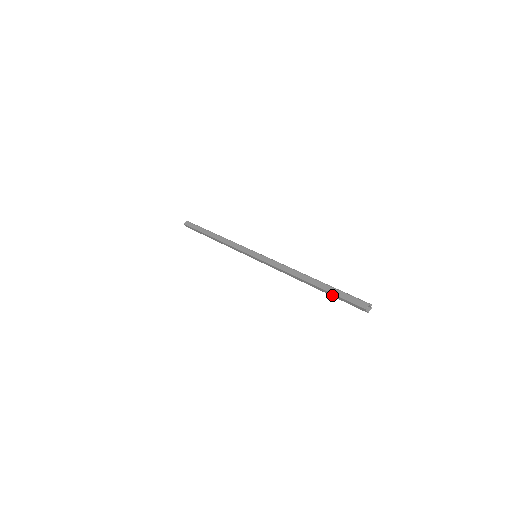
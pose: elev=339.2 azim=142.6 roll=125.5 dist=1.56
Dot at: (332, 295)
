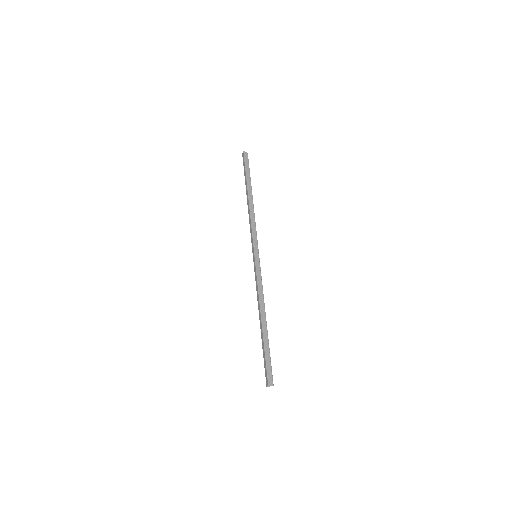
Dot at: (263, 350)
